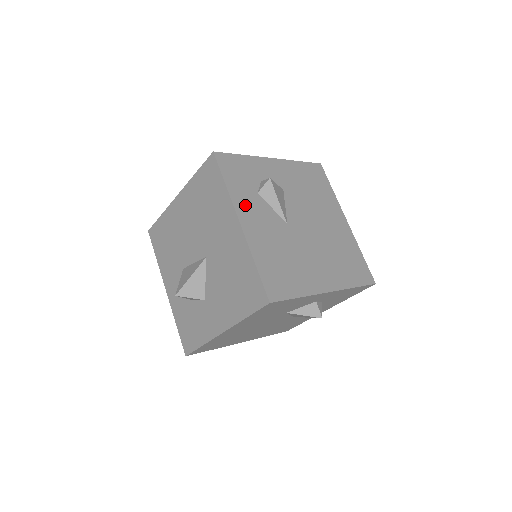
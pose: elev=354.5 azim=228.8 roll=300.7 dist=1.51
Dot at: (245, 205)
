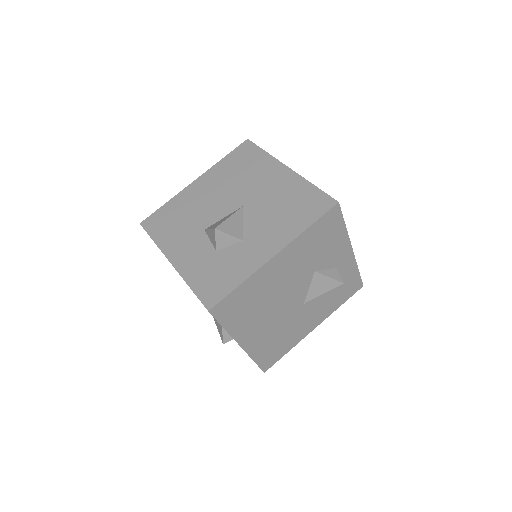
Dot at: occluded
